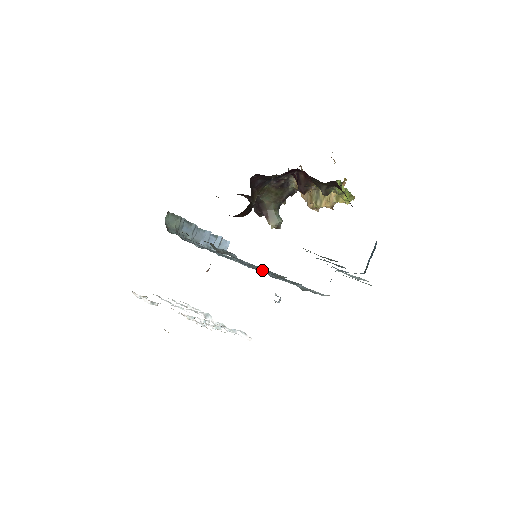
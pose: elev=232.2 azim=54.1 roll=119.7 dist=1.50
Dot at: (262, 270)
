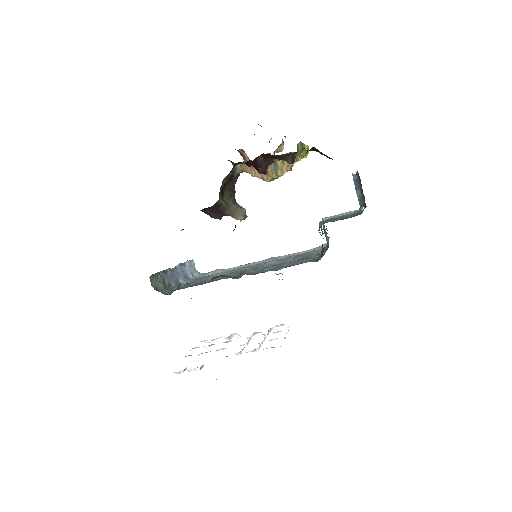
Dot at: (280, 264)
